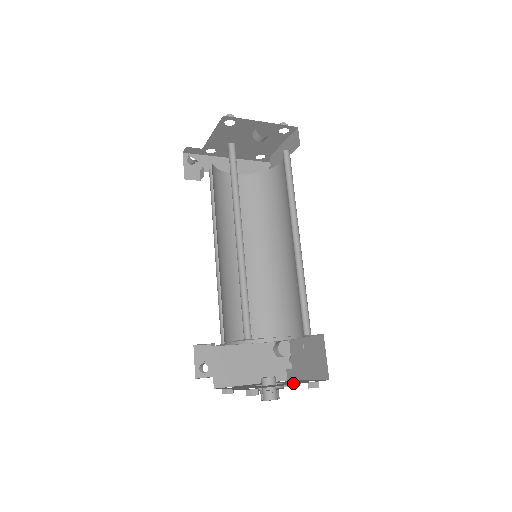
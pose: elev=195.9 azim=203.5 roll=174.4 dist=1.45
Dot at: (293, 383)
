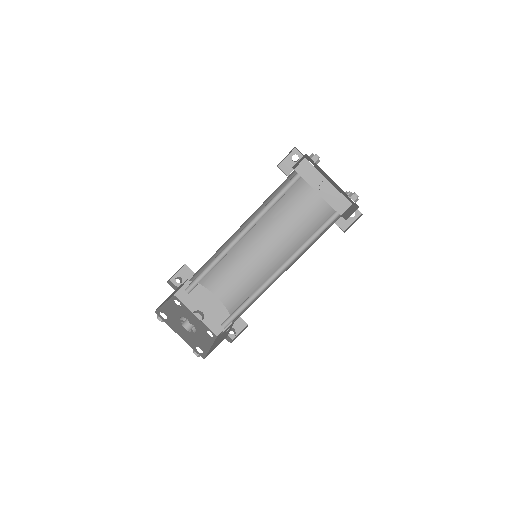
Dot at: (189, 338)
